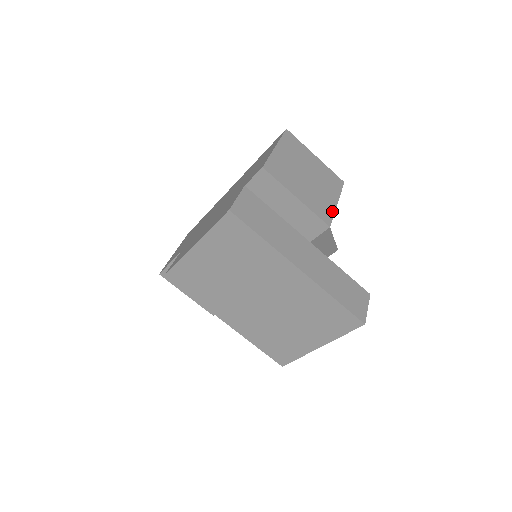
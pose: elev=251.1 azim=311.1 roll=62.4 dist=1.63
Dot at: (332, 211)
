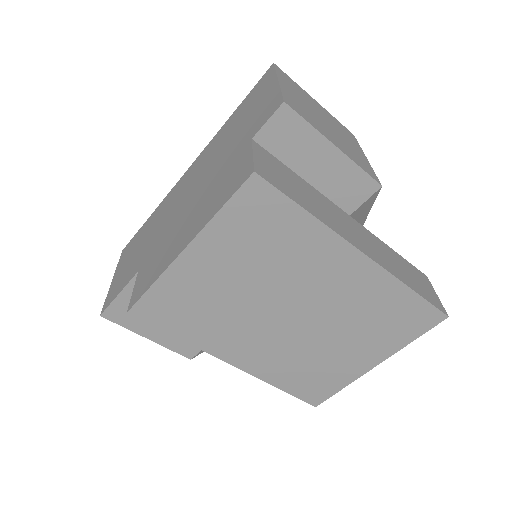
Dot at: (370, 167)
